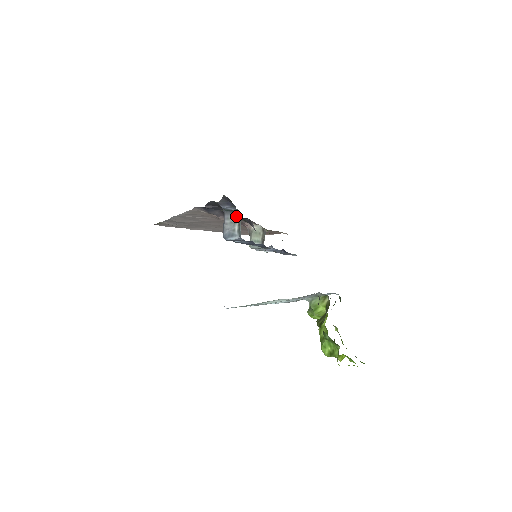
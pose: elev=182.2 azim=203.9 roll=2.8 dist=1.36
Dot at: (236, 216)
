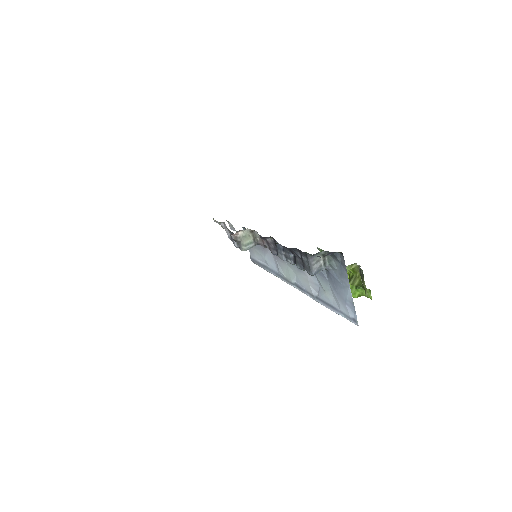
Dot at: (320, 255)
